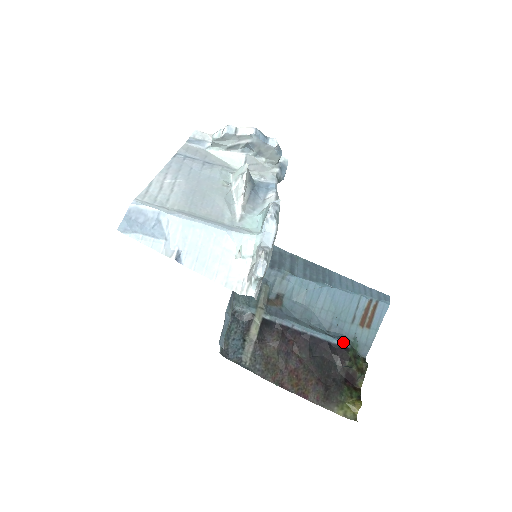
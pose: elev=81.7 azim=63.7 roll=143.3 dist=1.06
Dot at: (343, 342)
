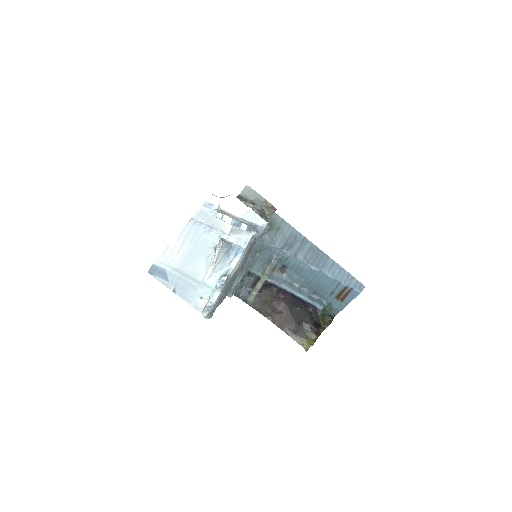
Dot at: (319, 305)
